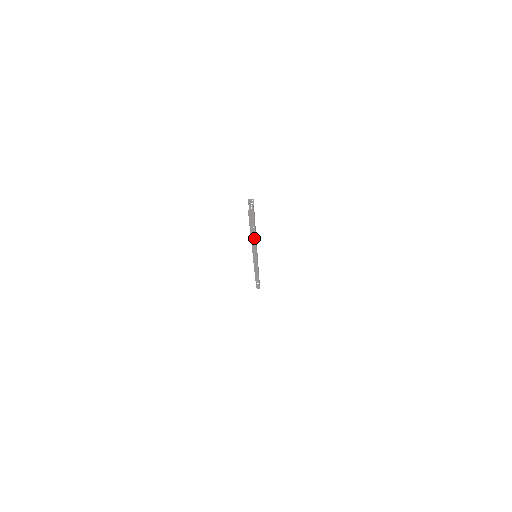
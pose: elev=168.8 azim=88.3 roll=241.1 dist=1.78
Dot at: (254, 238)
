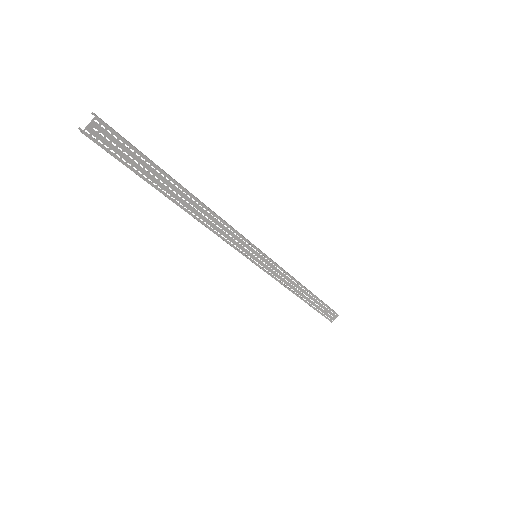
Dot at: (184, 209)
